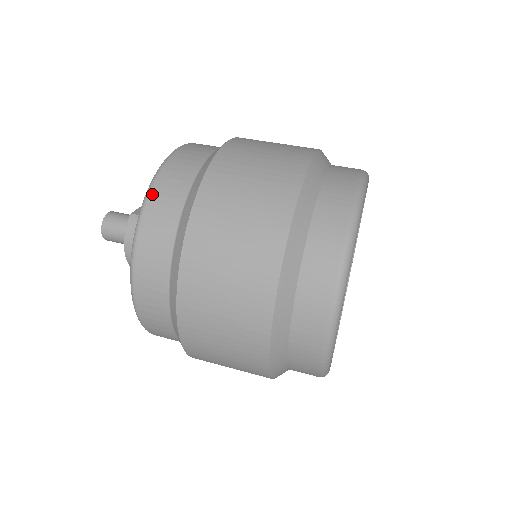
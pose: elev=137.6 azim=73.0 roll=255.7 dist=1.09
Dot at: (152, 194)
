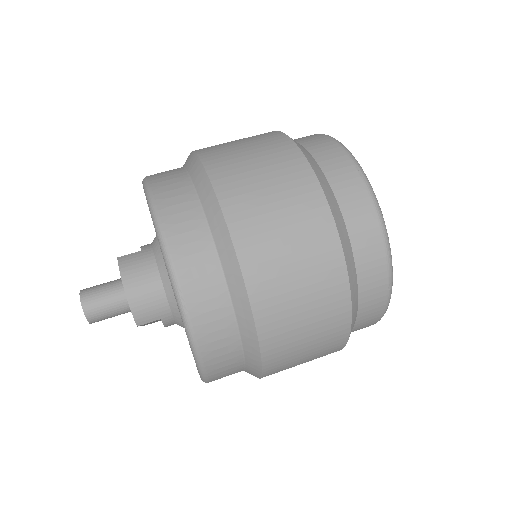
Dot at: (152, 184)
